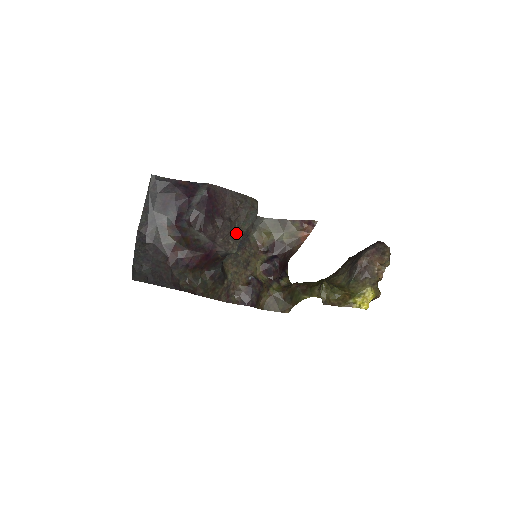
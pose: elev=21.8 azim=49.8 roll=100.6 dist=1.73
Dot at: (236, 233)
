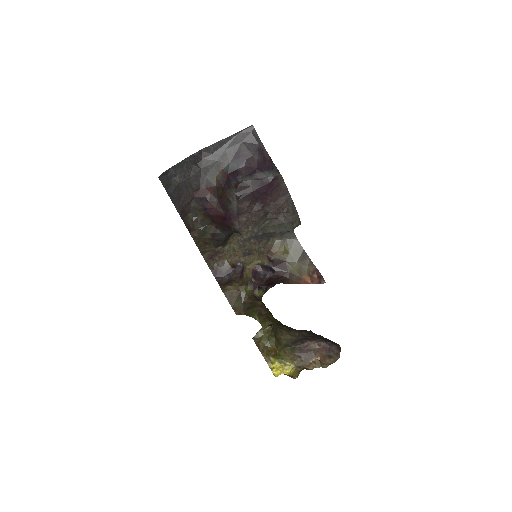
Dot at: (260, 227)
